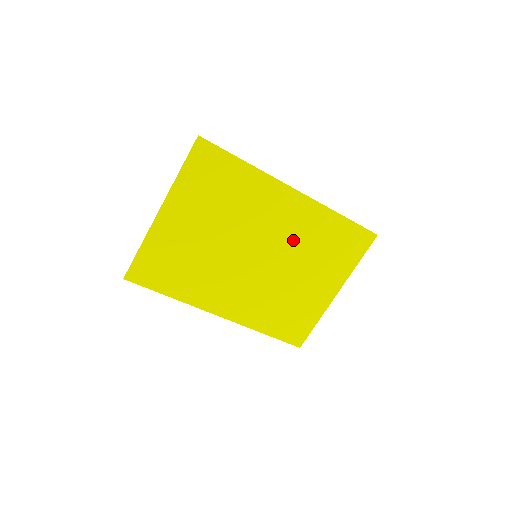
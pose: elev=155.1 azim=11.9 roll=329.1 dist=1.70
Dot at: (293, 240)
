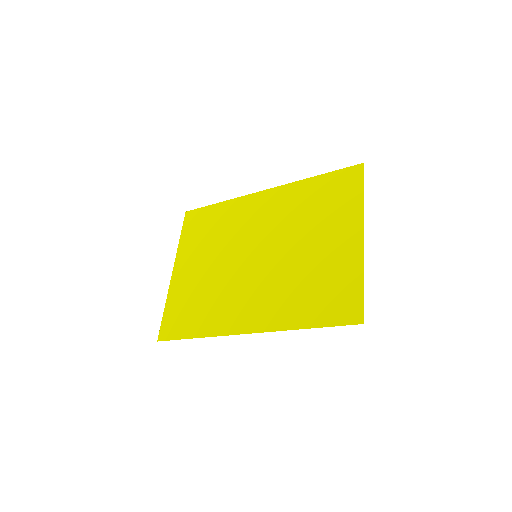
Dot at: (282, 223)
